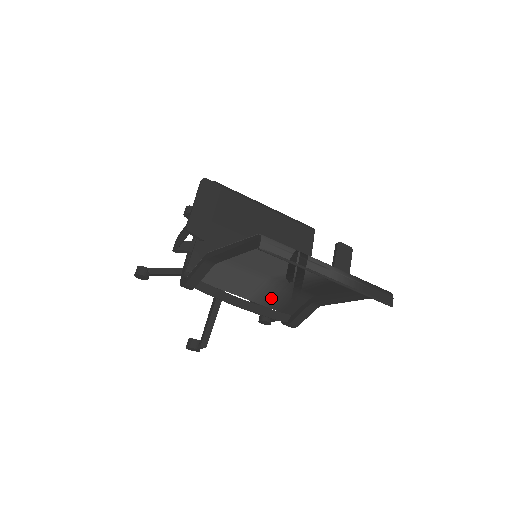
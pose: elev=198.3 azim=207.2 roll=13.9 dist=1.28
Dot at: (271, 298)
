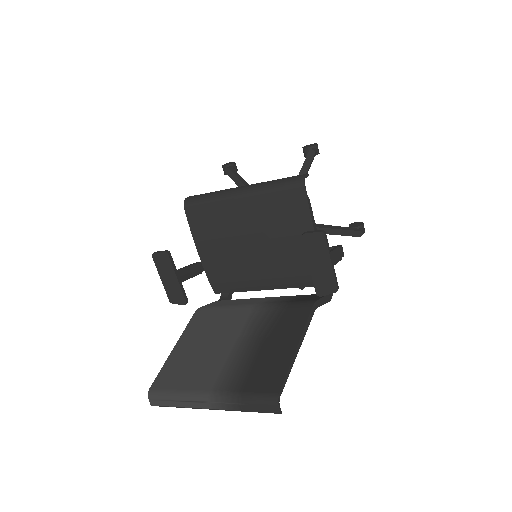
Dot at: (282, 298)
